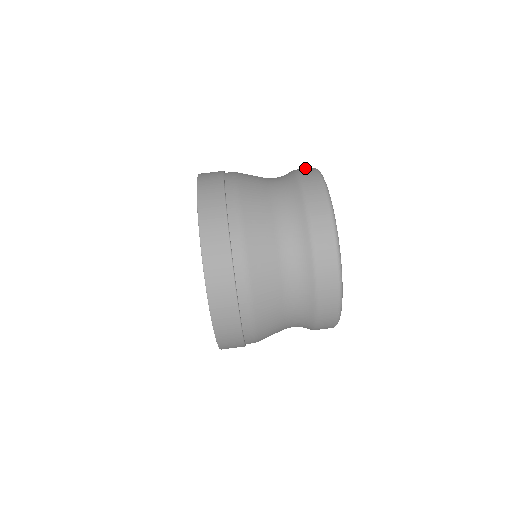
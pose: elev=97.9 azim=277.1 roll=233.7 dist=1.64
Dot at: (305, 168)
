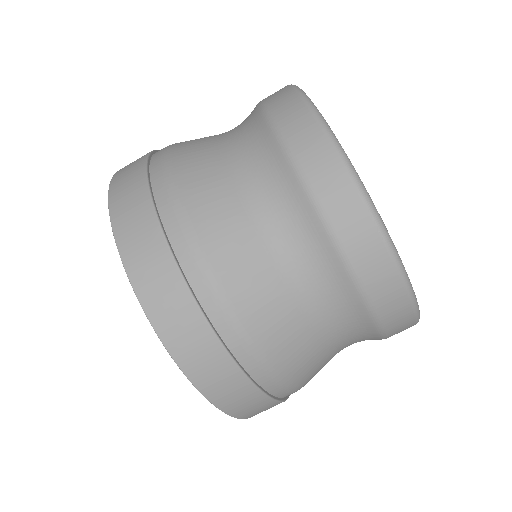
Dot at: (313, 147)
